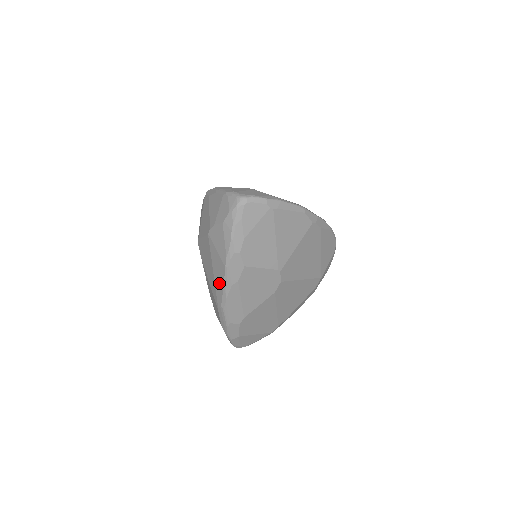
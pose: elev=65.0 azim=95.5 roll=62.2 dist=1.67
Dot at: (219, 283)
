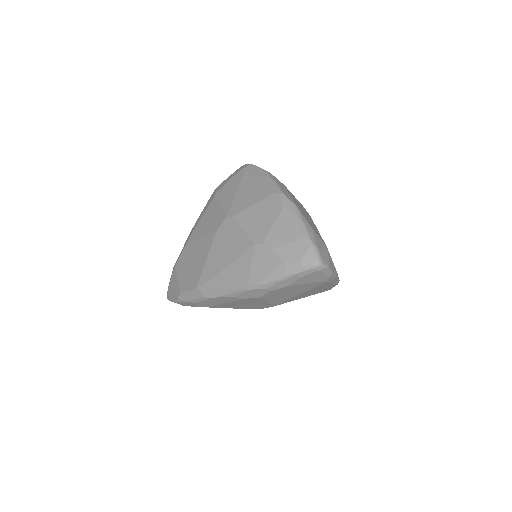
Dot at: (223, 283)
